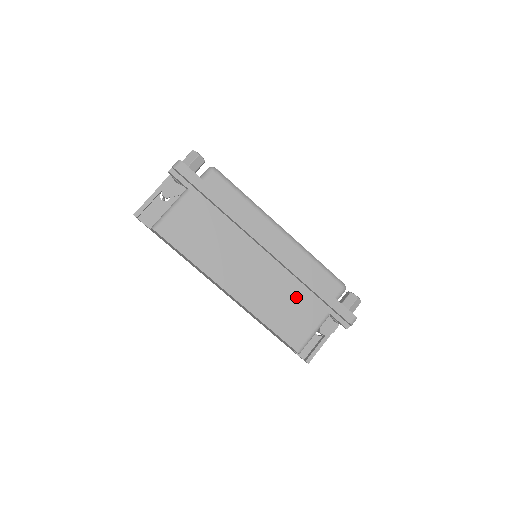
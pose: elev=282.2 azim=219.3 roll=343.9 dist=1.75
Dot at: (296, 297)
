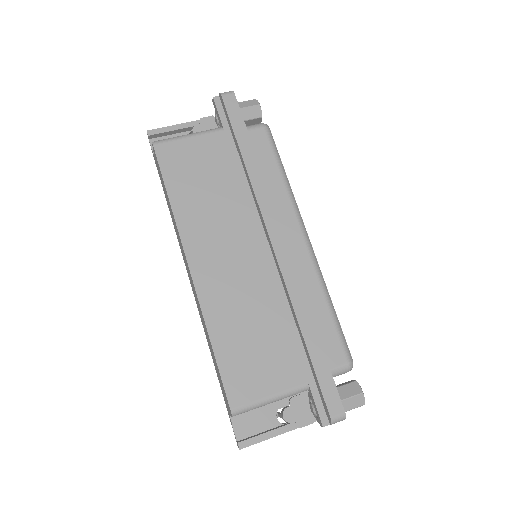
Dot at: (275, 332)
